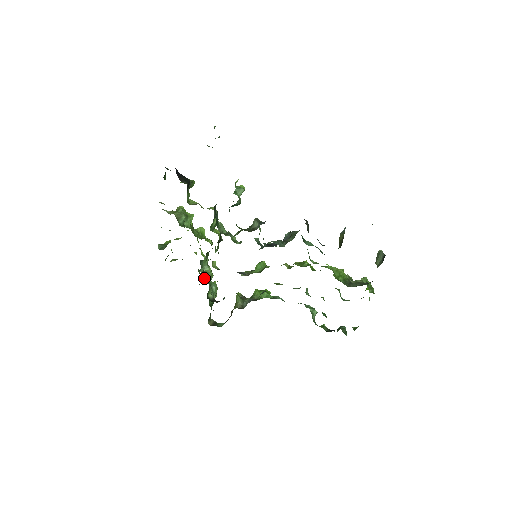
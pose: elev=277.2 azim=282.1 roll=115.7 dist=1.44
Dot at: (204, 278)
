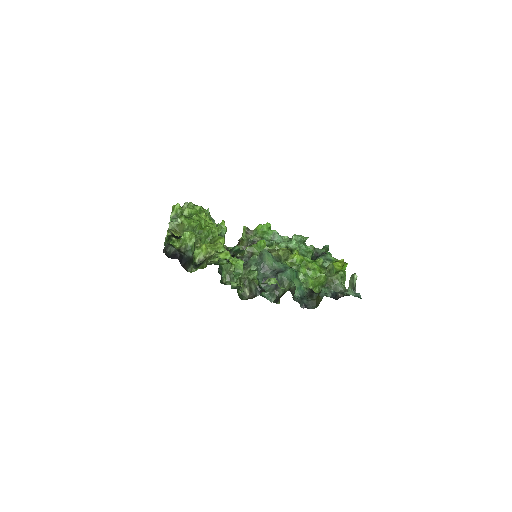
Dot at: occluded
